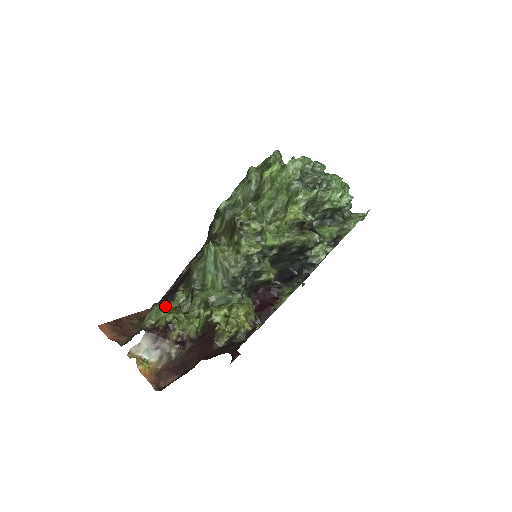
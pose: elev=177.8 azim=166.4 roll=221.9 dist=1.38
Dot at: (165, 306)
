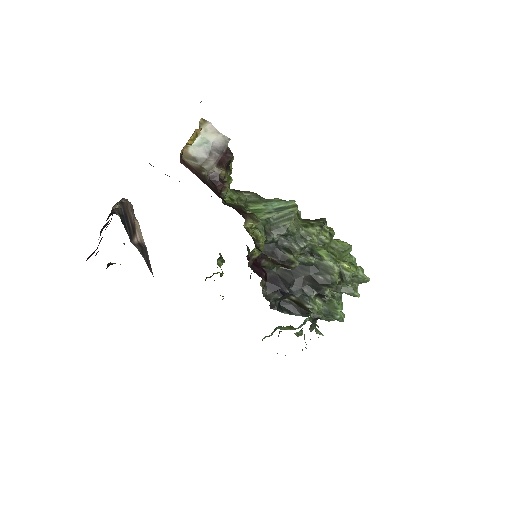
Dot at: occluded
